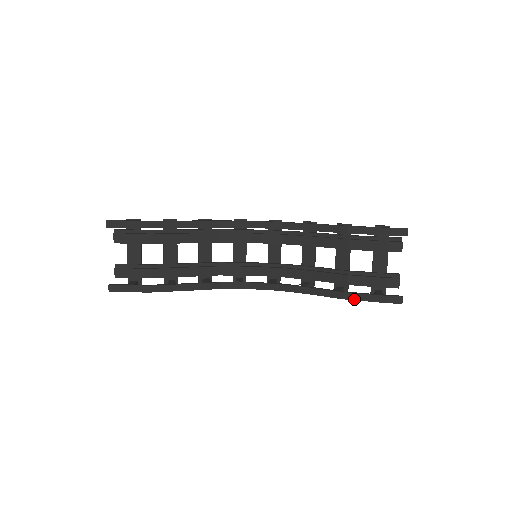
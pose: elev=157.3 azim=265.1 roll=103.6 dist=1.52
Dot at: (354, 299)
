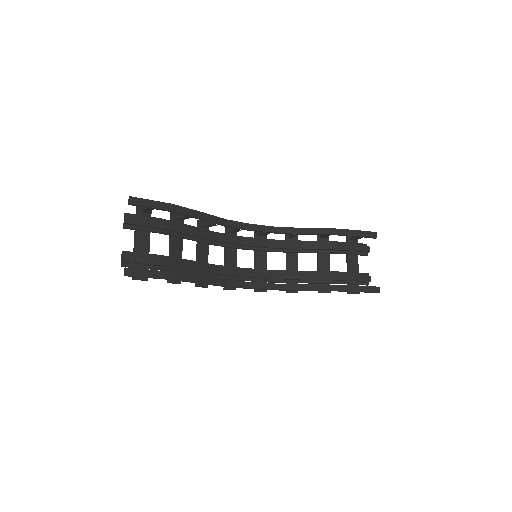
Dot at: (345, 290)
